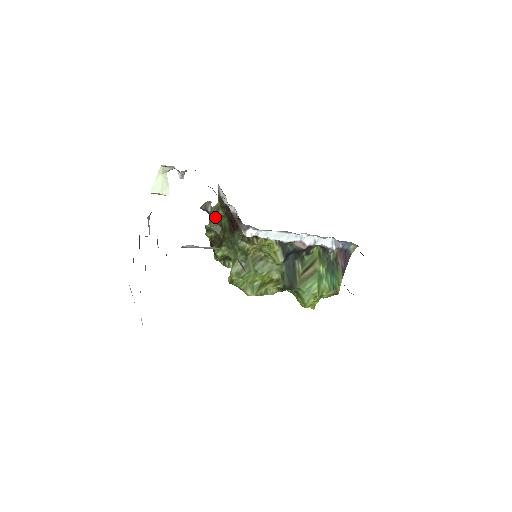
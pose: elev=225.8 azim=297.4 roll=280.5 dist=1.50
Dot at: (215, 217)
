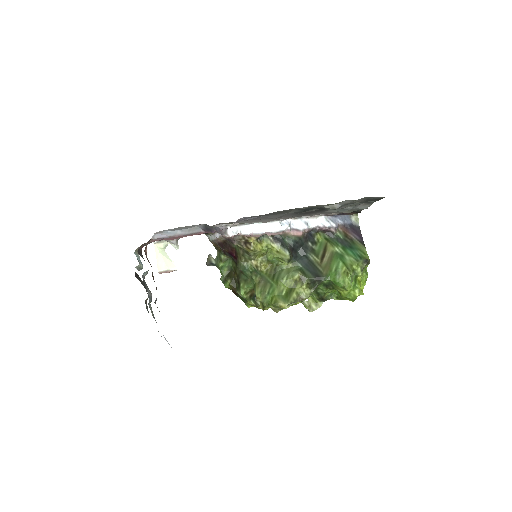
Dot at: (222, 265)
